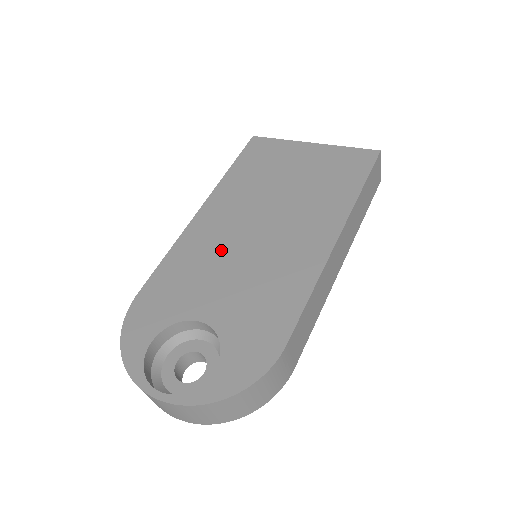
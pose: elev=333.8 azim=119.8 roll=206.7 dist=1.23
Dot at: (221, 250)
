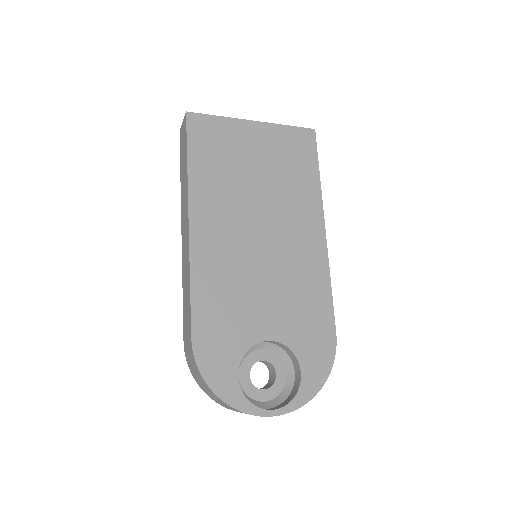
Dot at: (241, 266)
